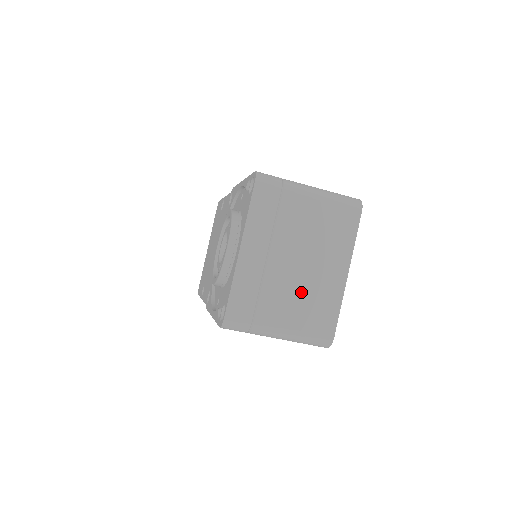
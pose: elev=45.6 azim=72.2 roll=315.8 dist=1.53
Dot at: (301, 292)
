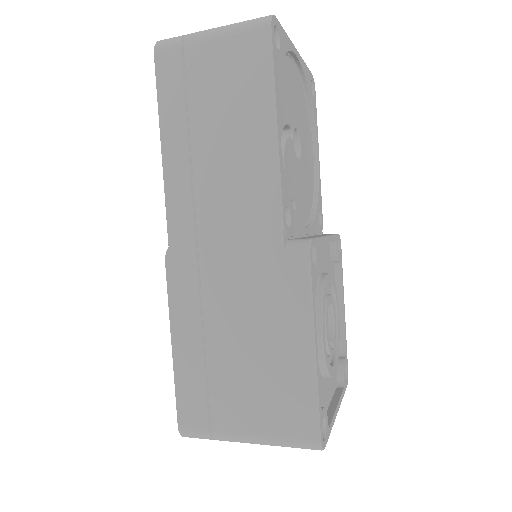
Dot at: occluded
